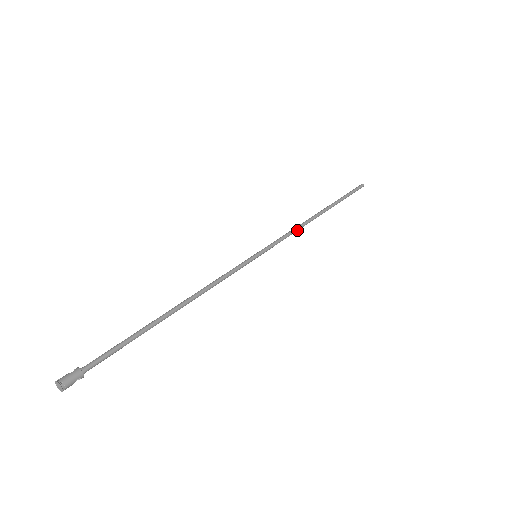
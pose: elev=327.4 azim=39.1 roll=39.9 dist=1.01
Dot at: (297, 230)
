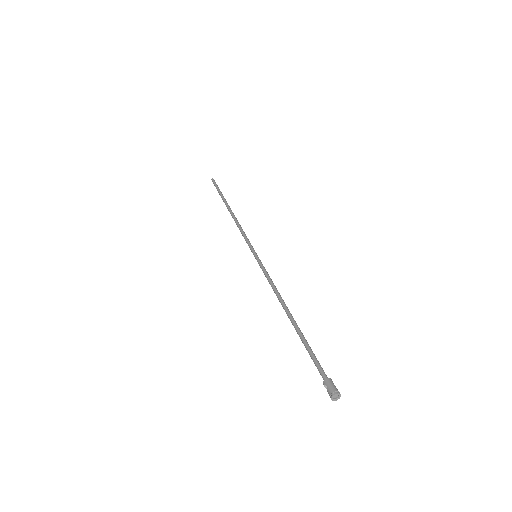
Dot at: (240, 227)
